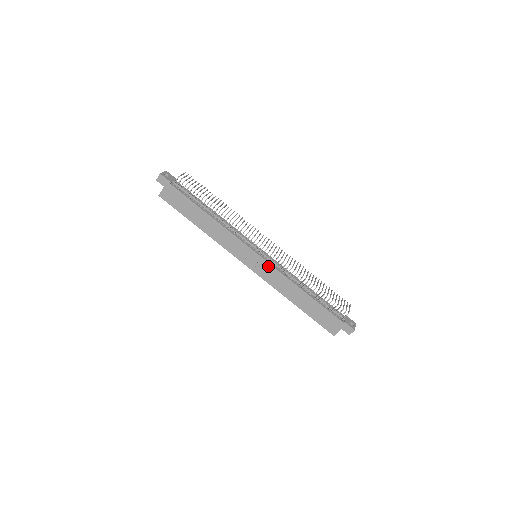
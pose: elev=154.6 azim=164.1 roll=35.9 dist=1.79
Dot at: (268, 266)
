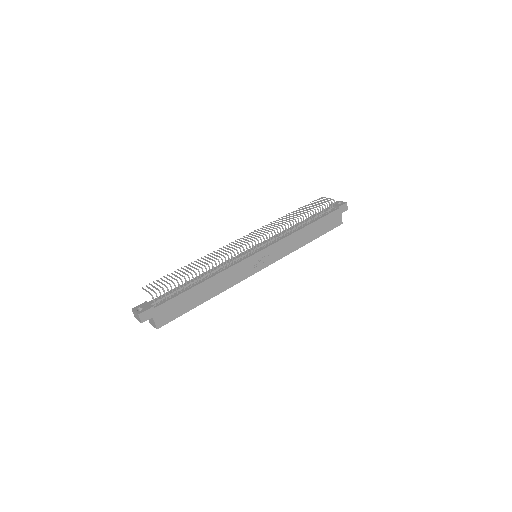
Dot at: (272, 248)
